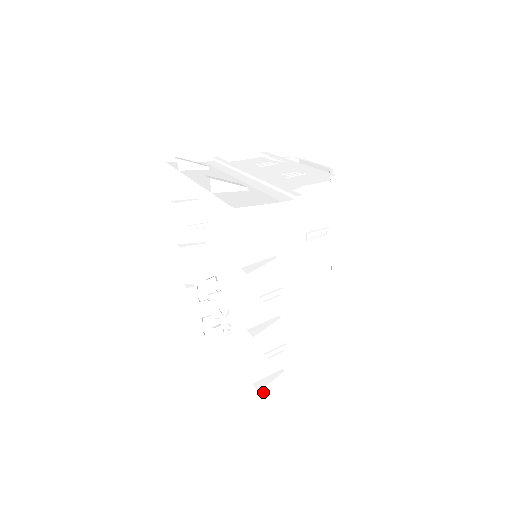
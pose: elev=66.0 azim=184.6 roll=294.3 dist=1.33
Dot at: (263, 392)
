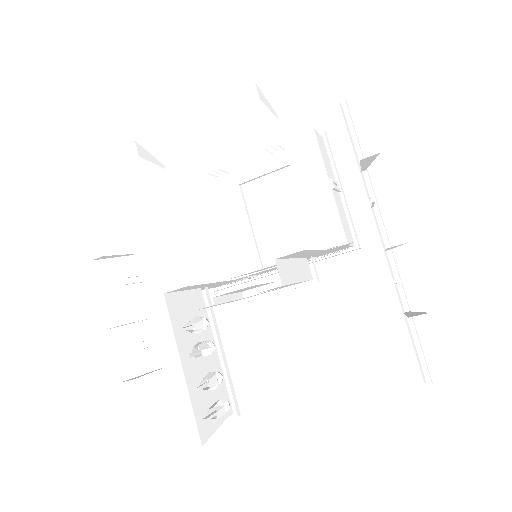
Dot at: occluded
